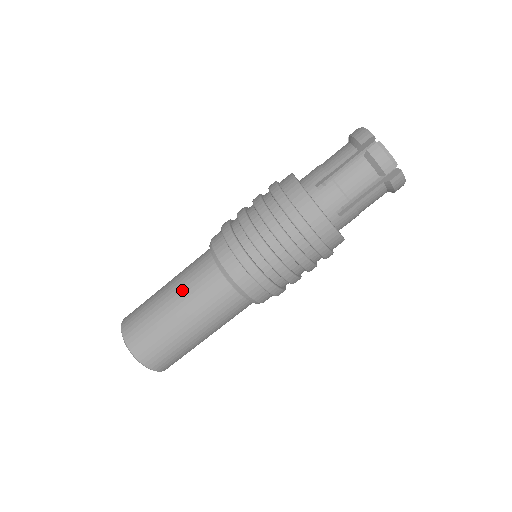
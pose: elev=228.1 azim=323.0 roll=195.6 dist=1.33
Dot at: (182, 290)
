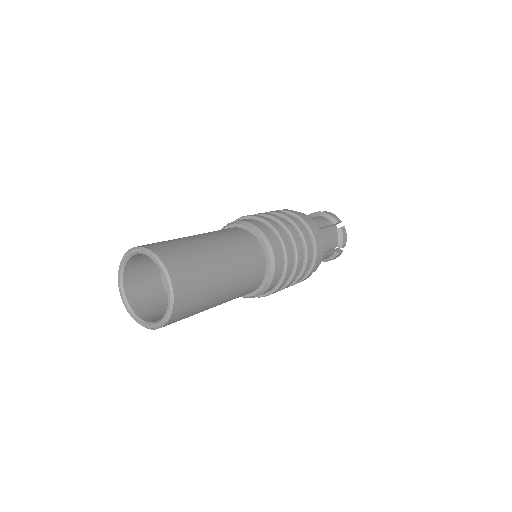
Dot at: (232, 250)
